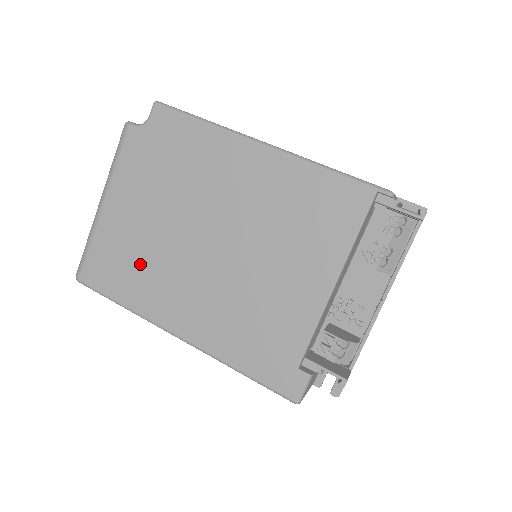
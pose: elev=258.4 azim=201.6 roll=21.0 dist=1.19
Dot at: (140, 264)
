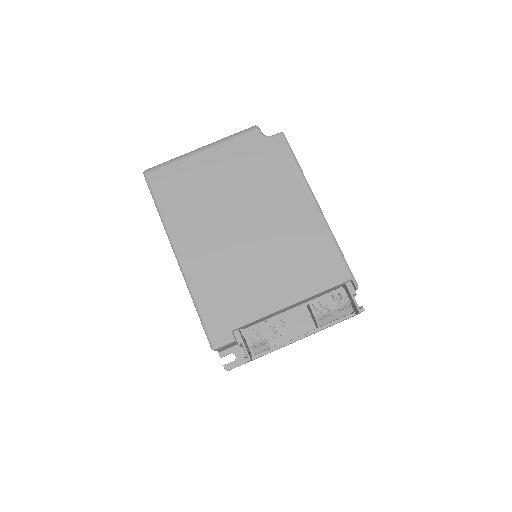
Dot at: (193, 200)
